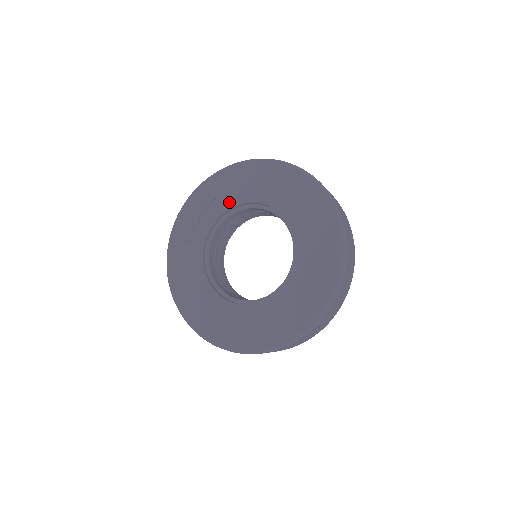
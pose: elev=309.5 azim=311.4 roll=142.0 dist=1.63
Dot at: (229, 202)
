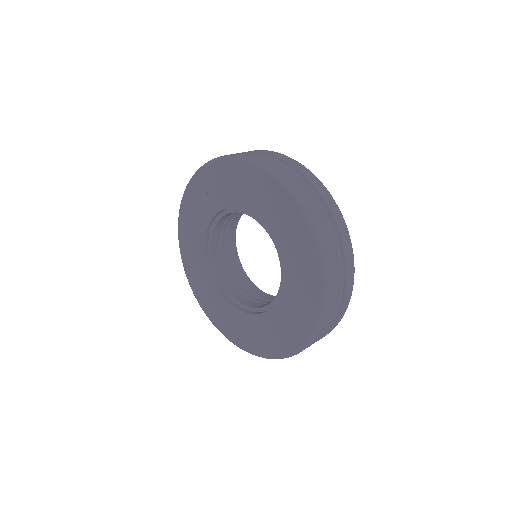
Dot at: (253, 209)
